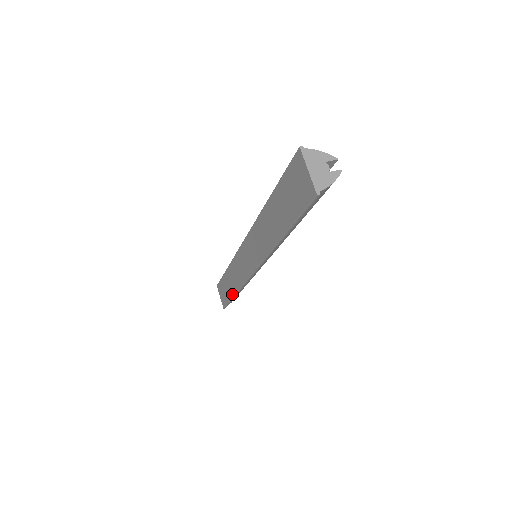
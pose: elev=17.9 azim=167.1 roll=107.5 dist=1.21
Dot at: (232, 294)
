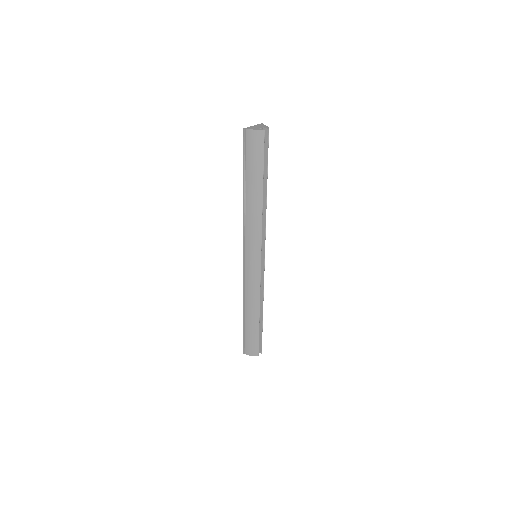
Dot at: (244, 316)
